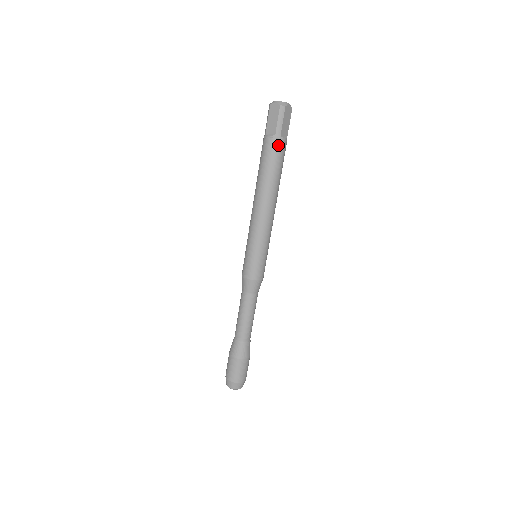
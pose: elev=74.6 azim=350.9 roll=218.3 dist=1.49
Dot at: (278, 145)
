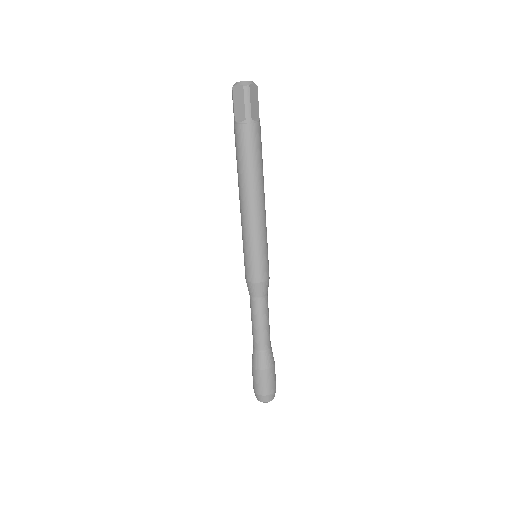
Dot at: (251, 130)
